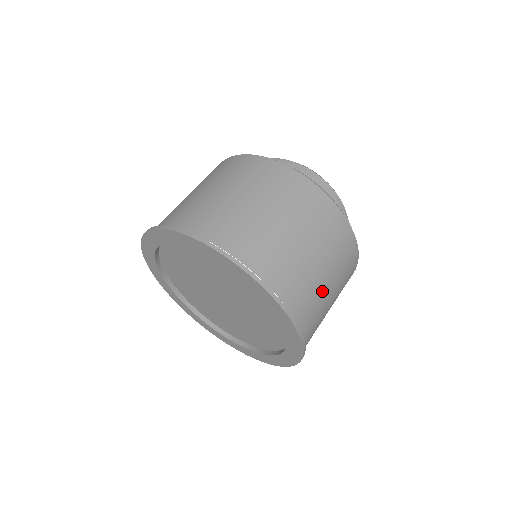
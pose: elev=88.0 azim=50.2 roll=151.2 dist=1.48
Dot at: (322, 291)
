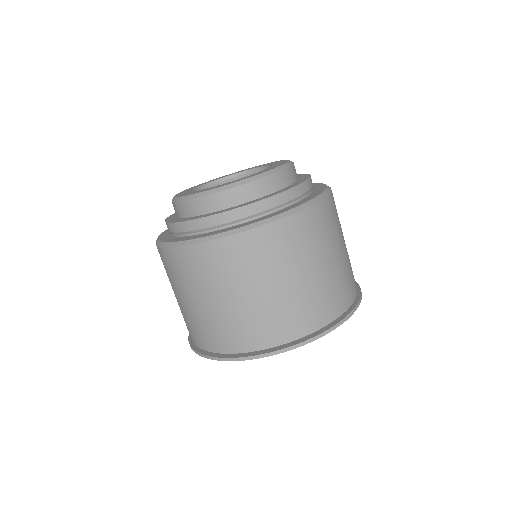
Dot at: (334, 271)
